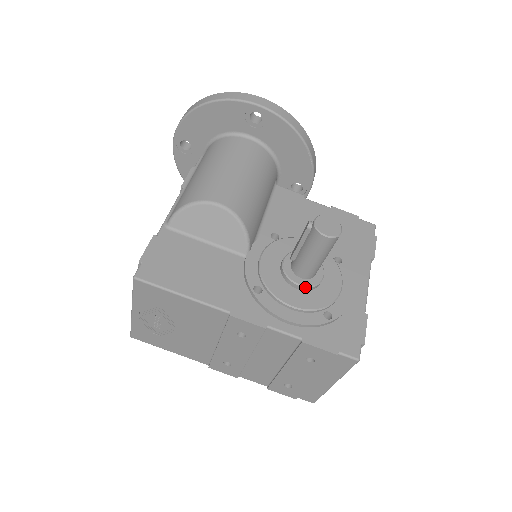
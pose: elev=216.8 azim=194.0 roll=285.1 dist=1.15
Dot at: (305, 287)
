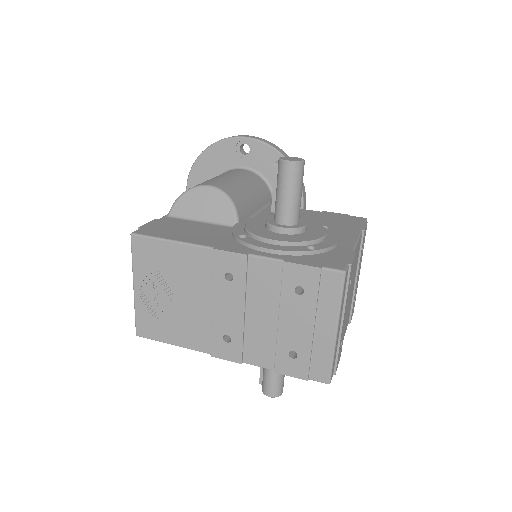
Dot at: (287, 229)
